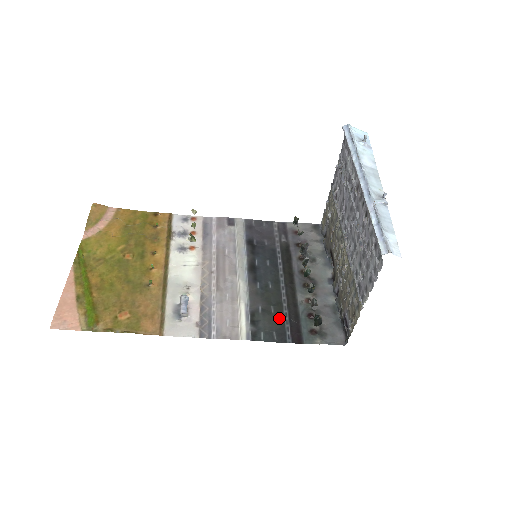
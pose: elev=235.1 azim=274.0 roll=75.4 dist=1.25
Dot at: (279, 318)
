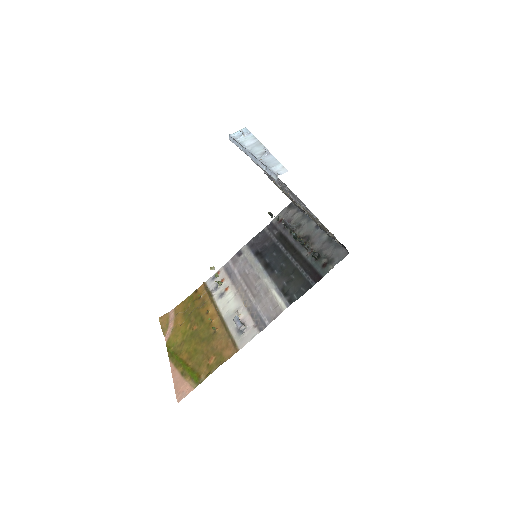
Dot at: (300, 278)
